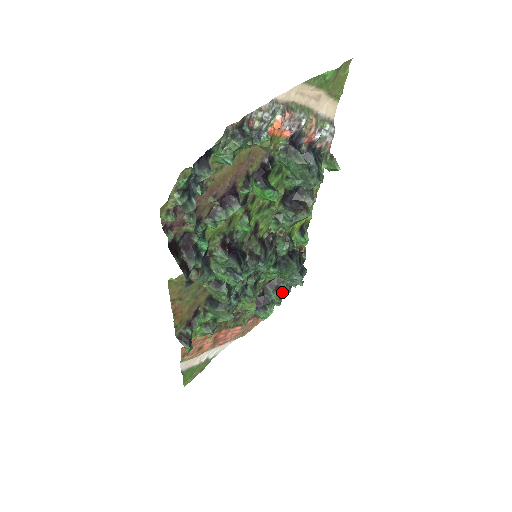
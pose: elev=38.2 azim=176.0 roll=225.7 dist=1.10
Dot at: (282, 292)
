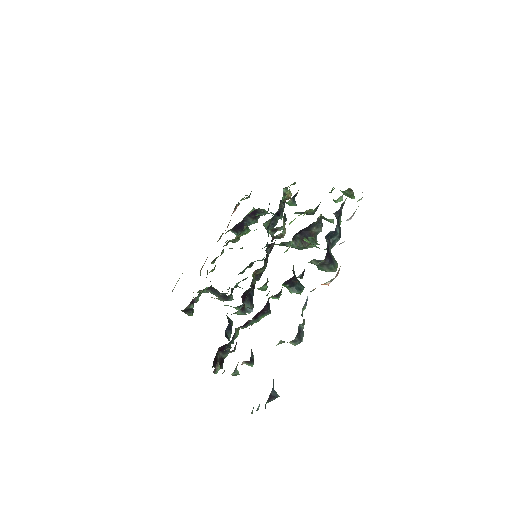
Dot at: occluded
